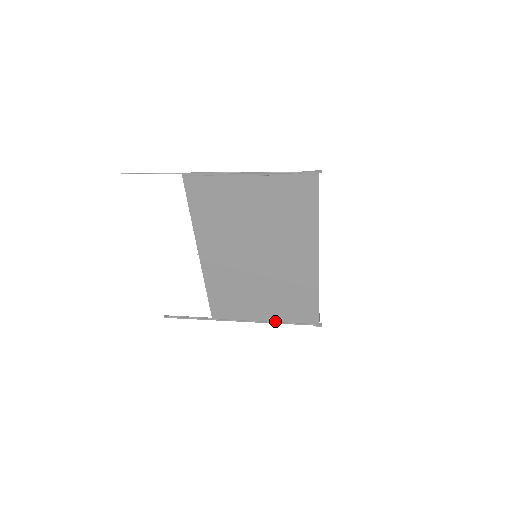
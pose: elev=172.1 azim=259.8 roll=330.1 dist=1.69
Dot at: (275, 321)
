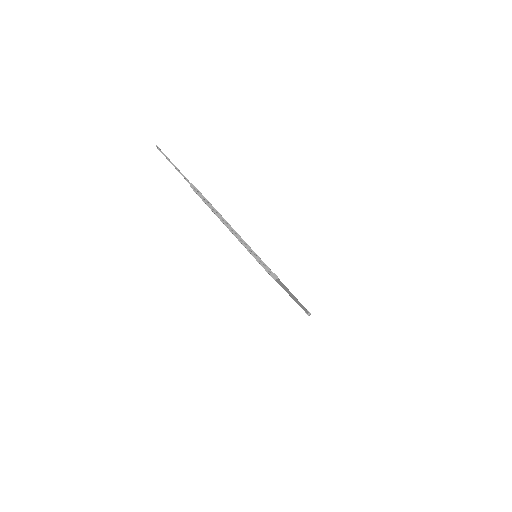
Dot at: occluded
